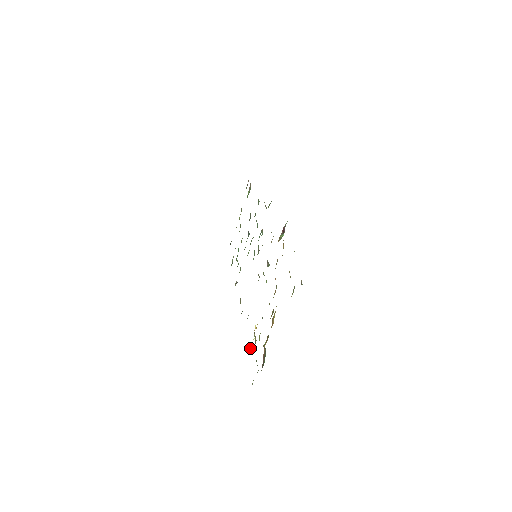
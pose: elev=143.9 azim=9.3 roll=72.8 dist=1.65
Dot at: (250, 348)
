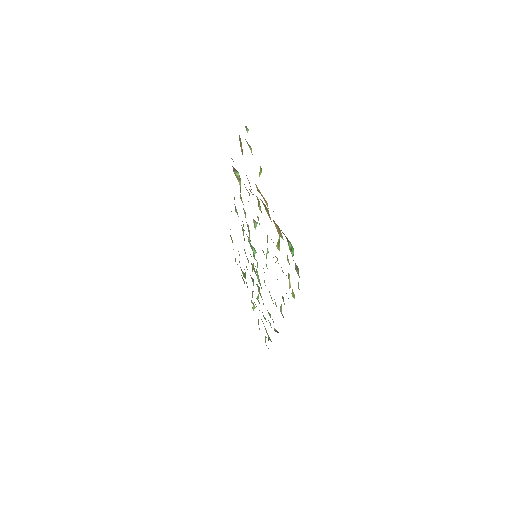
Dot at: occluded
